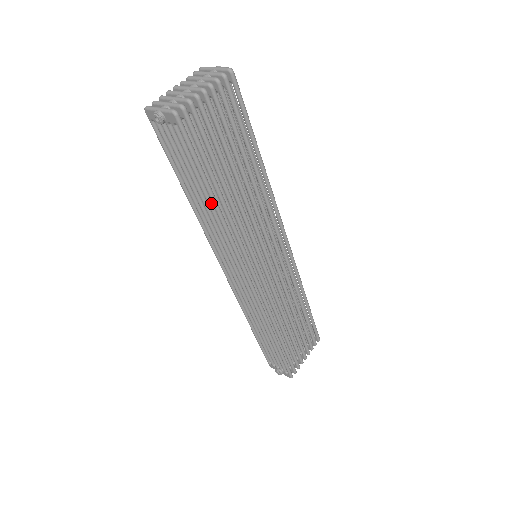
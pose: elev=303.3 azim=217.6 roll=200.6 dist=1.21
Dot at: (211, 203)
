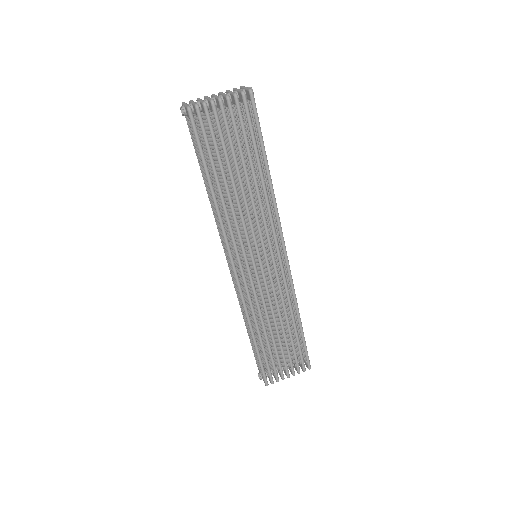
Dot at: (211, 189)
